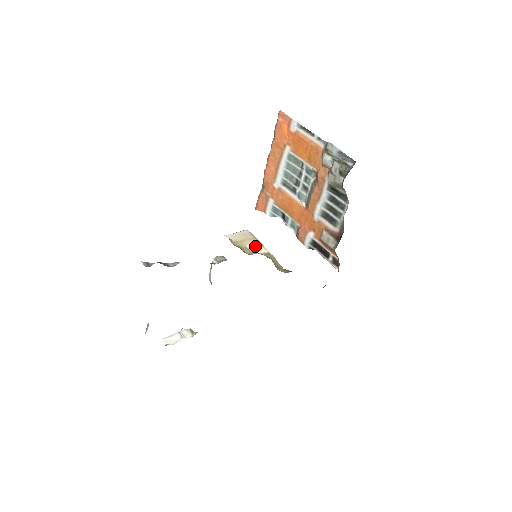
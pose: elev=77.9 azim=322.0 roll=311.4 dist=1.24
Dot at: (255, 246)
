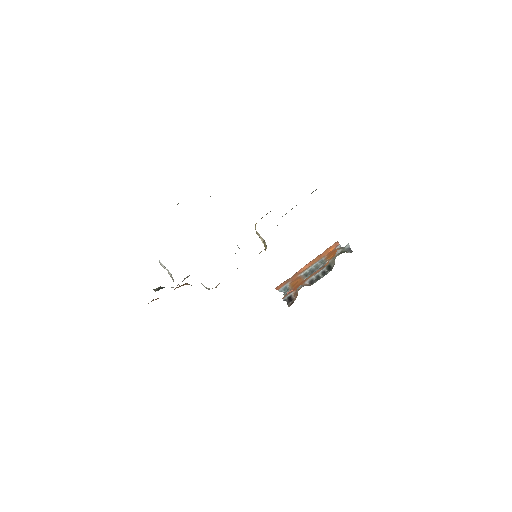
Dot at: occluded
